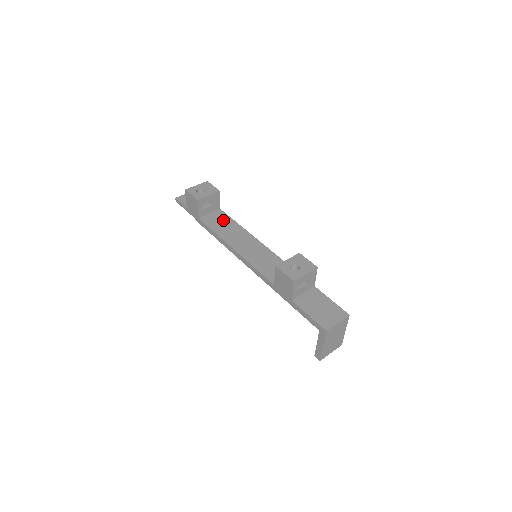
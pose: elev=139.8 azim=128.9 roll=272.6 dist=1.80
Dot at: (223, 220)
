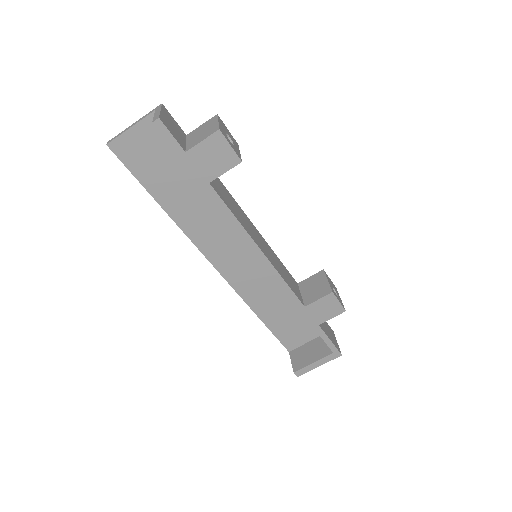
Dot at: (225, 191)
